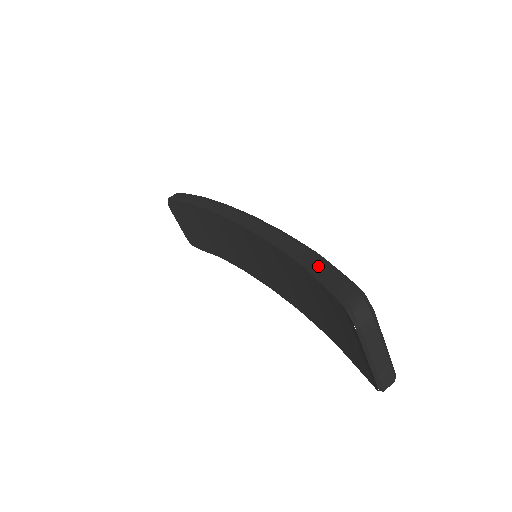
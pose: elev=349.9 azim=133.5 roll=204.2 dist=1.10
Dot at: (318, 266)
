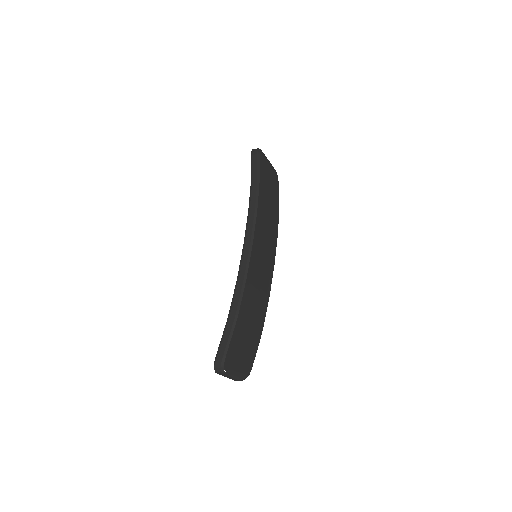
Dot at: (228, 329)
